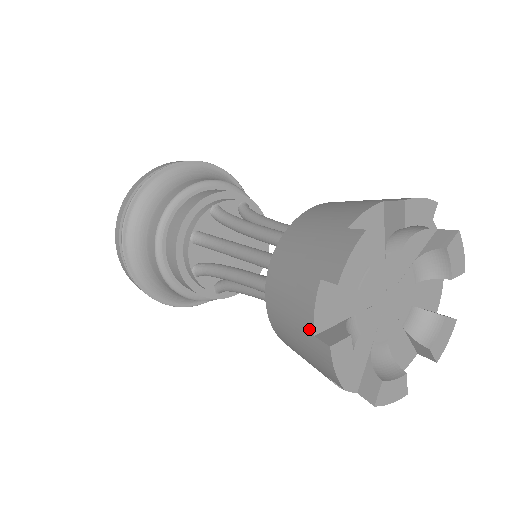
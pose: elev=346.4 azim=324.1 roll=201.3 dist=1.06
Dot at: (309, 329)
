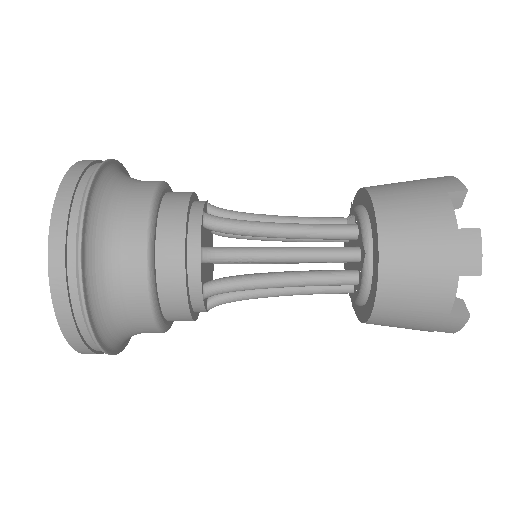
Dot at: (451, 225)
